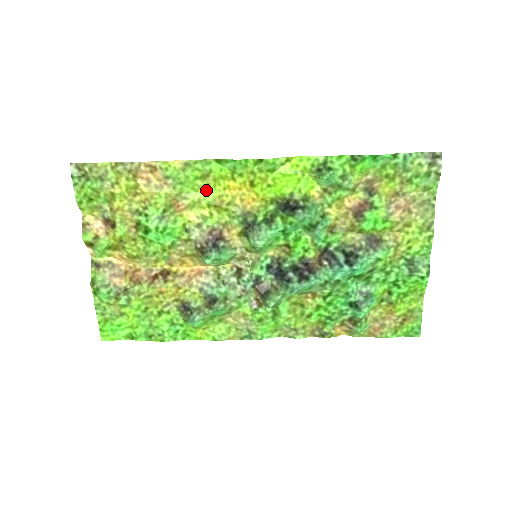
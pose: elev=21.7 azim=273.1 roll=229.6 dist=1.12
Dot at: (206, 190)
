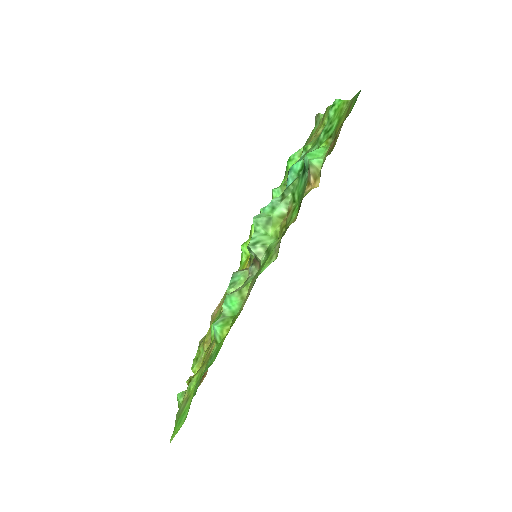
Dot at: occluded
